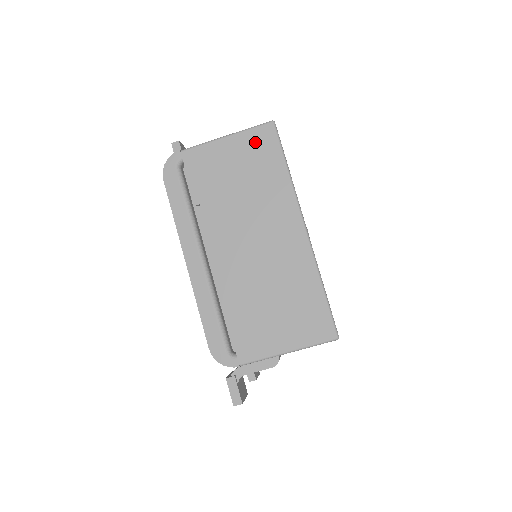
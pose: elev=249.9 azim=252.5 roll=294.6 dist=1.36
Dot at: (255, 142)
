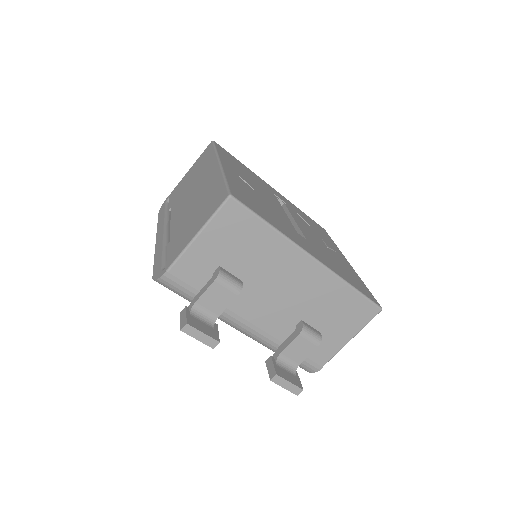
Dot at: (202, 156)
